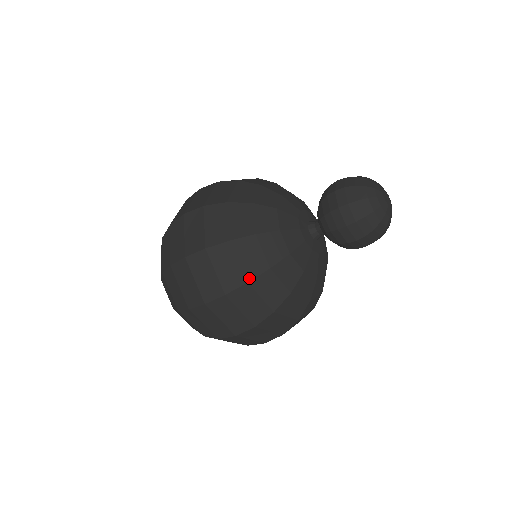
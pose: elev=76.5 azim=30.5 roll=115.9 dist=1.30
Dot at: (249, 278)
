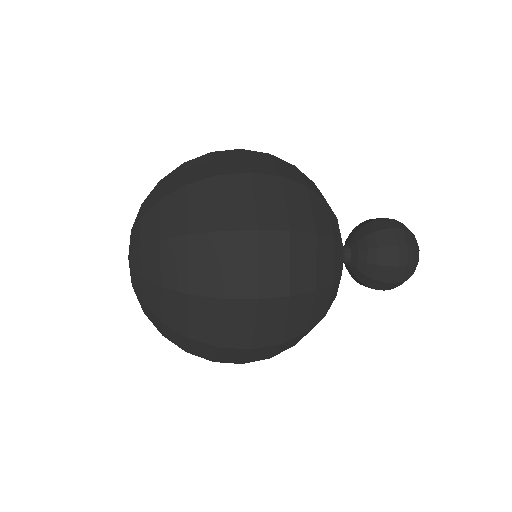
Dot at: (310, 327)
